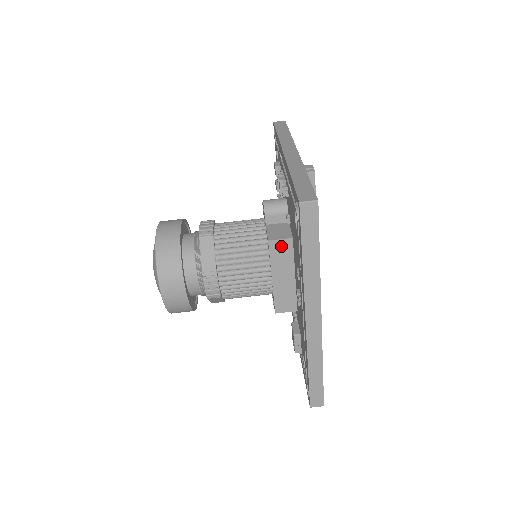
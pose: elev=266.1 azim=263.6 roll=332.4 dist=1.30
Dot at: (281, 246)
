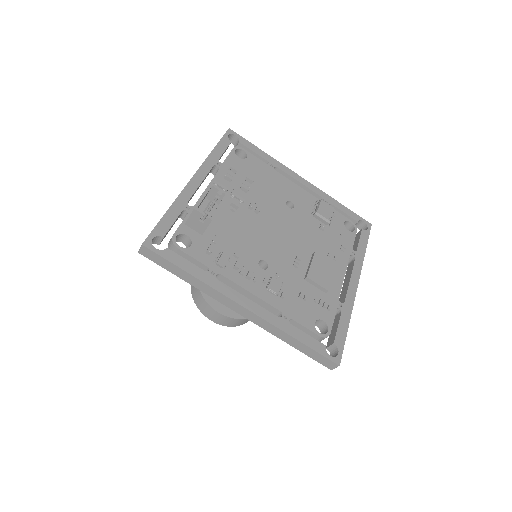
Dot at: occluded
